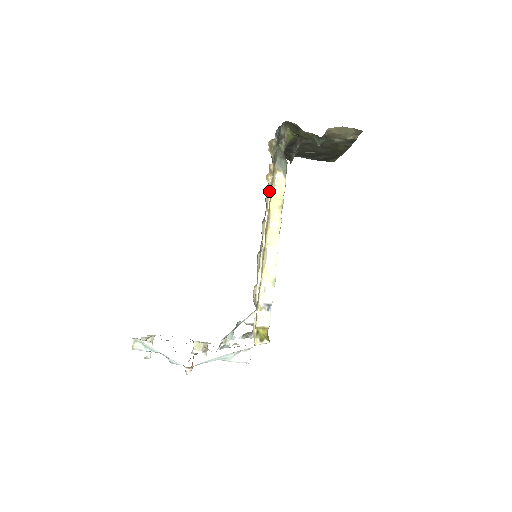
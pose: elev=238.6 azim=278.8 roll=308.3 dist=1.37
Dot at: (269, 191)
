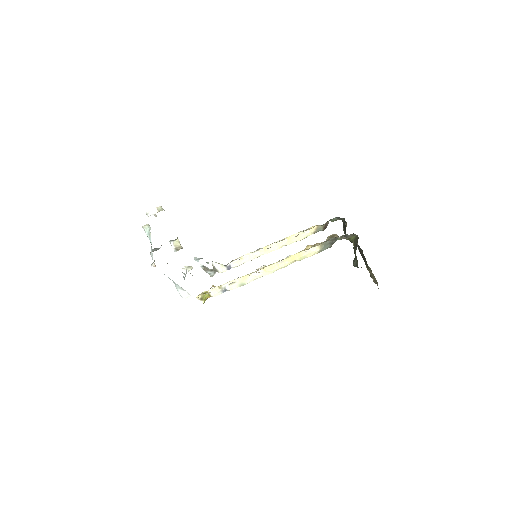
Dot at: occluded
